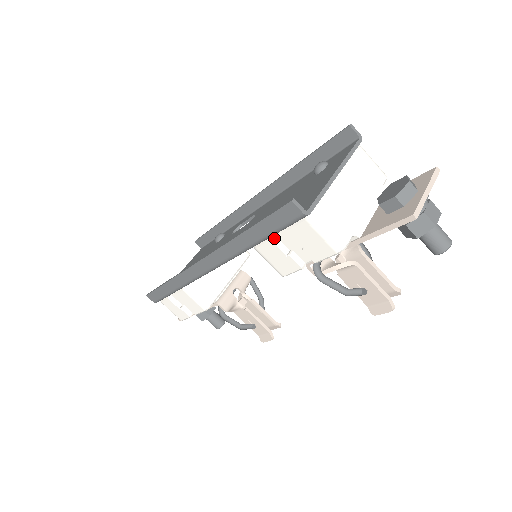
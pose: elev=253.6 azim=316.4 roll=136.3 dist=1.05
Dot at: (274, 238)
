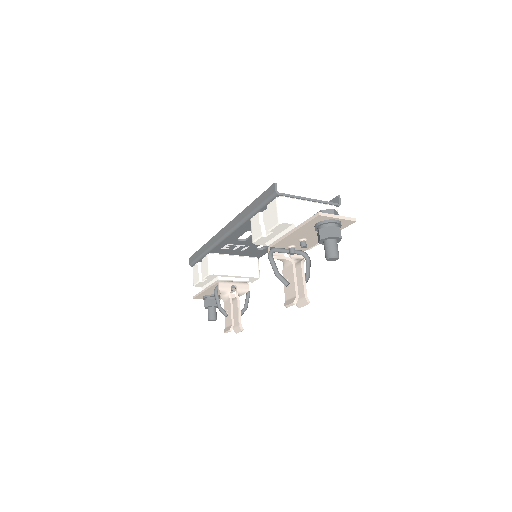
Dot at: (261, 214)
